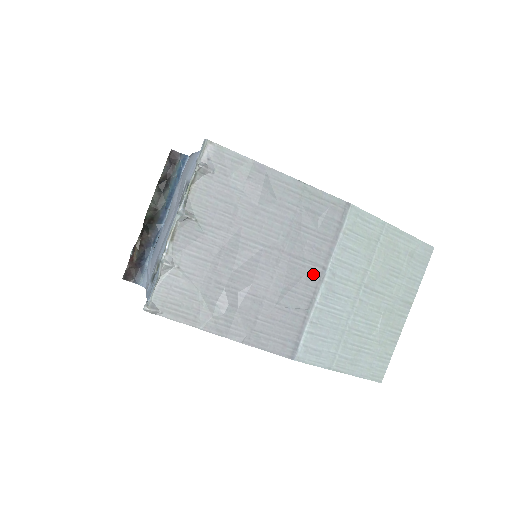
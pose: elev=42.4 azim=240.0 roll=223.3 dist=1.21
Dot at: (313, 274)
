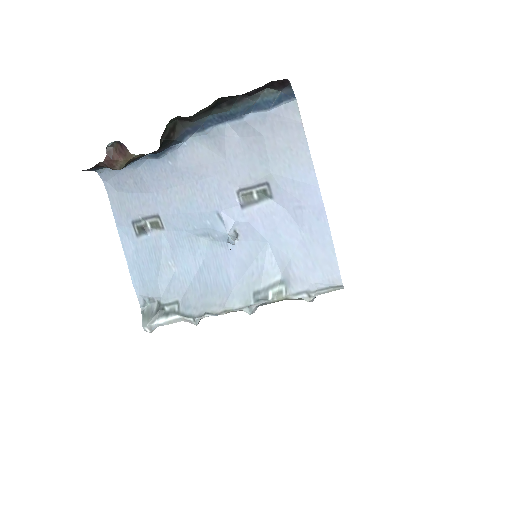
Dot at: occluded
